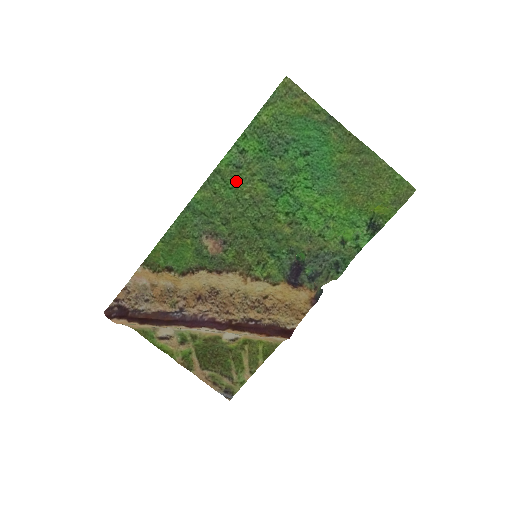
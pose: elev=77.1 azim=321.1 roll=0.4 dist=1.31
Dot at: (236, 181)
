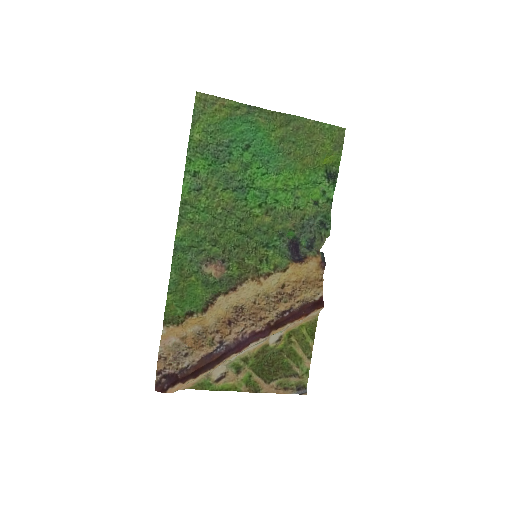
Dot at: (204, 202)
